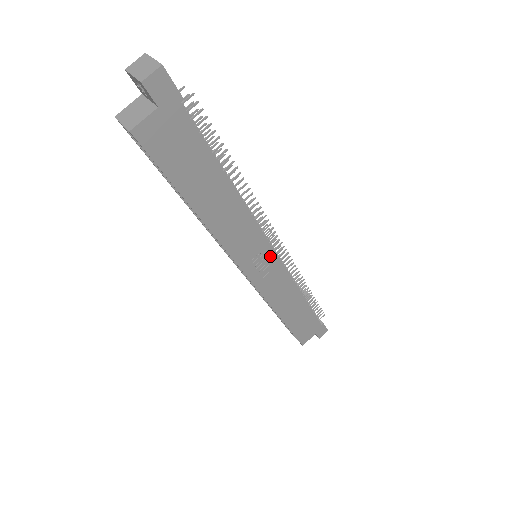
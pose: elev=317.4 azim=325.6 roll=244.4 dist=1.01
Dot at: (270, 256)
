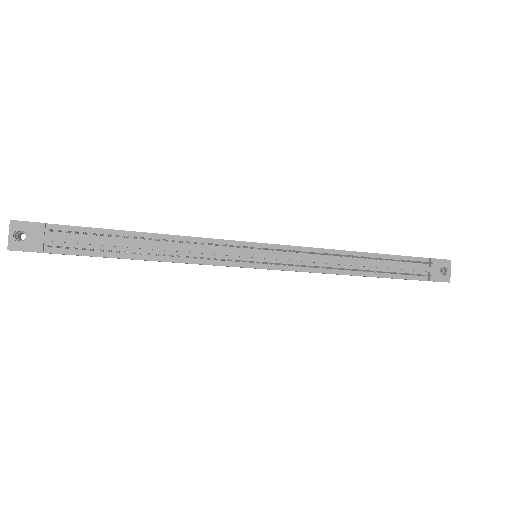
Dot at: (257, 268)
